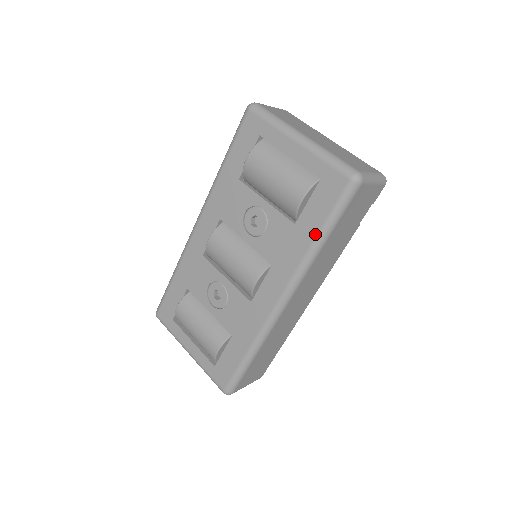
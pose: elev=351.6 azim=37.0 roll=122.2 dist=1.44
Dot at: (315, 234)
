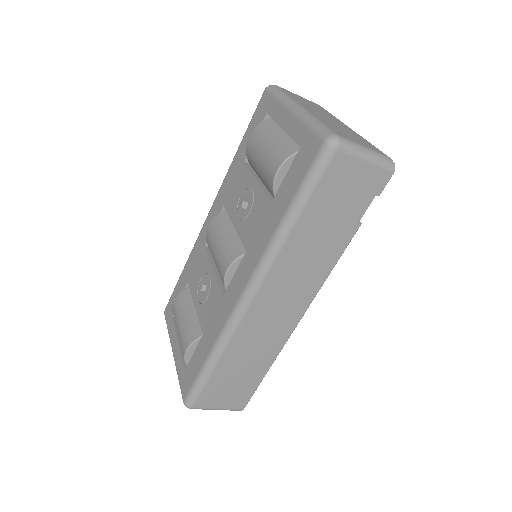
Dot at: (284, 211)
